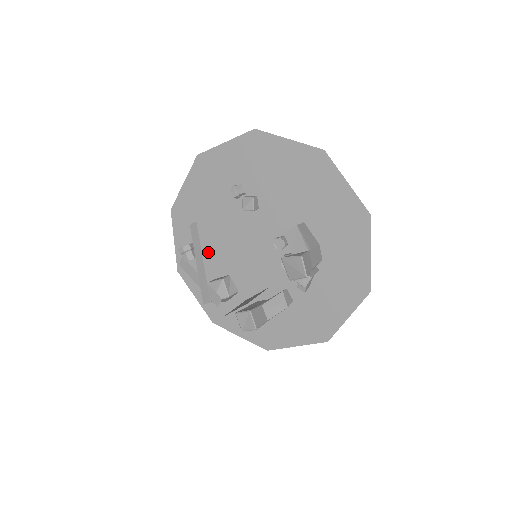
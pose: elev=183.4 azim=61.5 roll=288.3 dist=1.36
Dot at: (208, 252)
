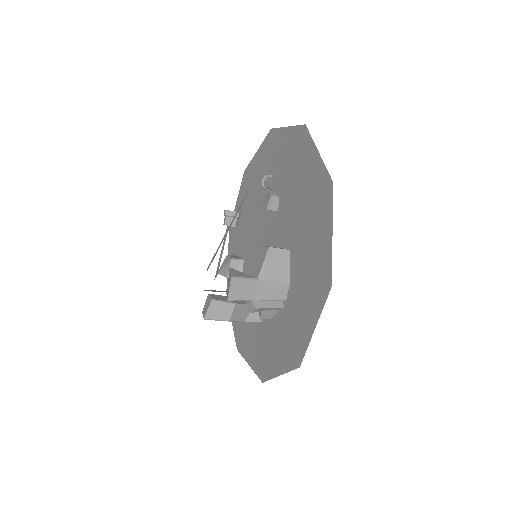
Dot at: (245, 228)
